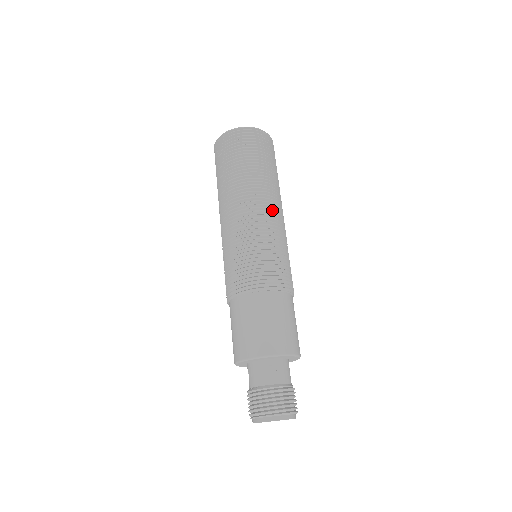
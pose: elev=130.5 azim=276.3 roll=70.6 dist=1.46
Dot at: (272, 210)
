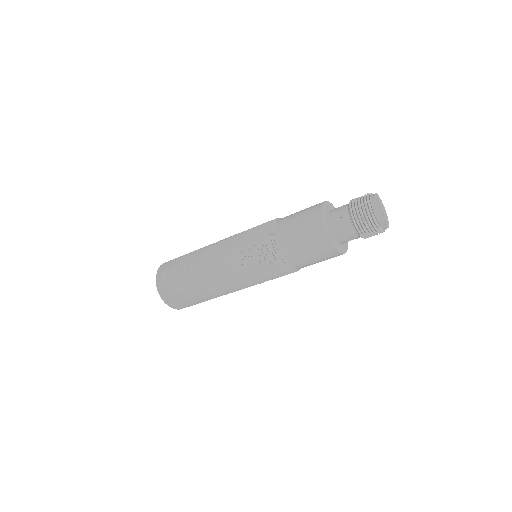
Dot at: occluded
